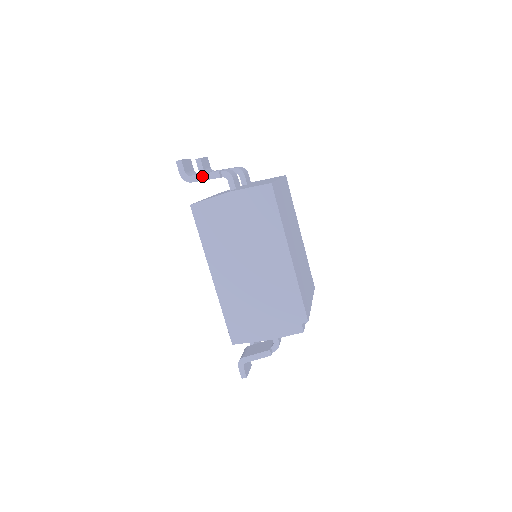
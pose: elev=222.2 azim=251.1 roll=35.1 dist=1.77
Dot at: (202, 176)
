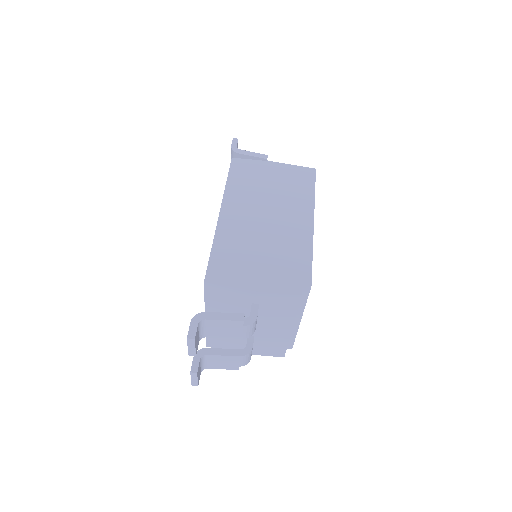
Dot at: (251, 153)
